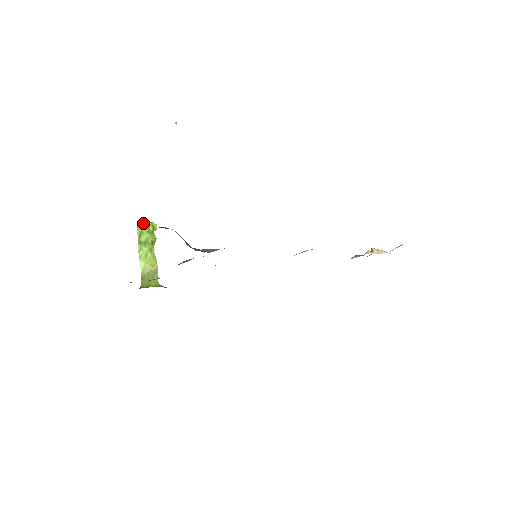
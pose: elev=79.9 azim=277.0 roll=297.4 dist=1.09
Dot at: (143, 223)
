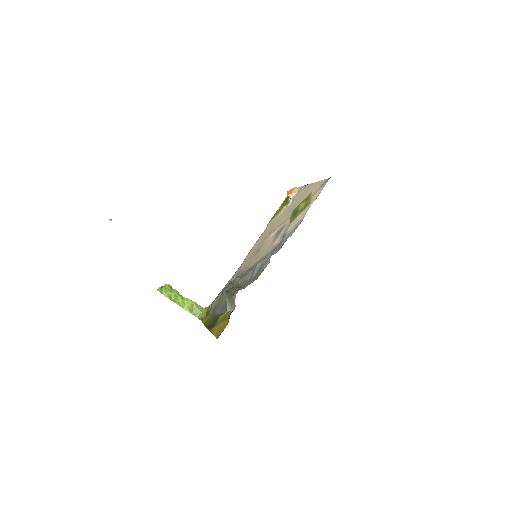
Dot at: (164, 291)
